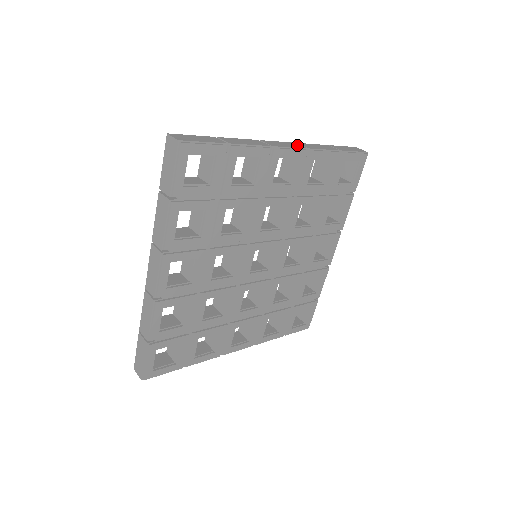
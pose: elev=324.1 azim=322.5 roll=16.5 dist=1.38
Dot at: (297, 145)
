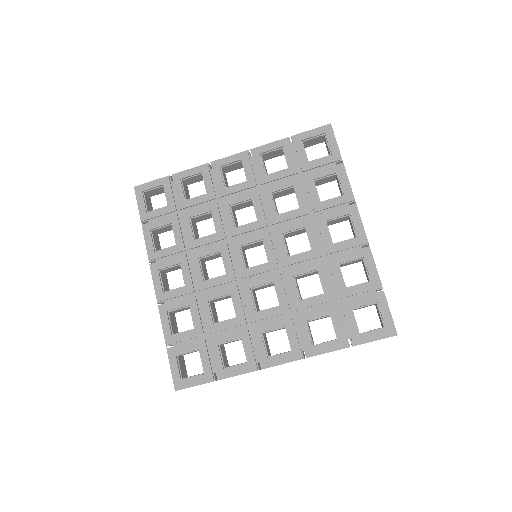
Dot at: occluded
